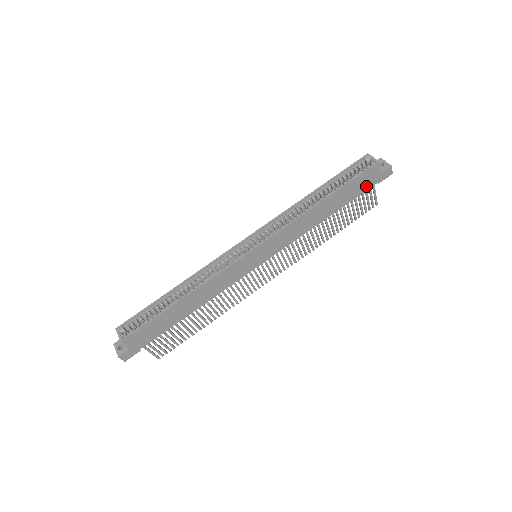
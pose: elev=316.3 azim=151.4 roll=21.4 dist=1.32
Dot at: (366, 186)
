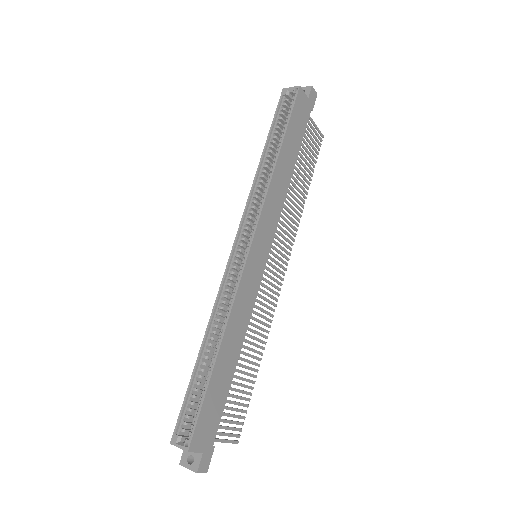
Dot at: (304, 119)
